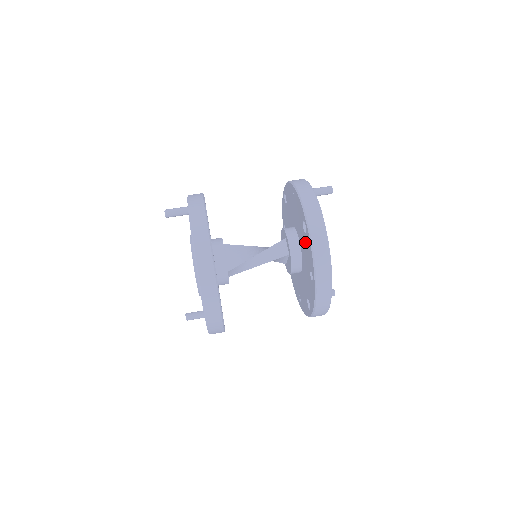
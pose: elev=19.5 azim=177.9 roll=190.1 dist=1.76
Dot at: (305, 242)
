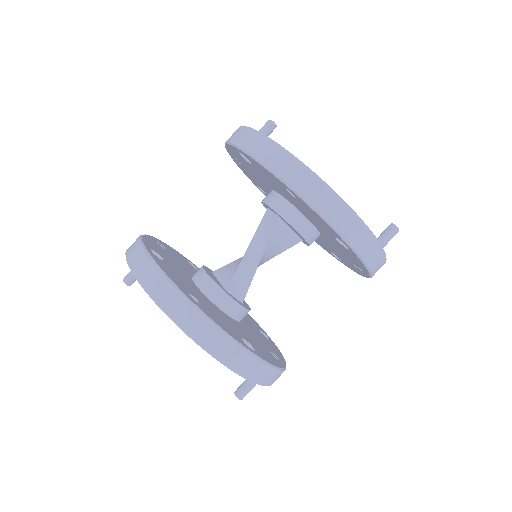
Dot at: (261, 173)
